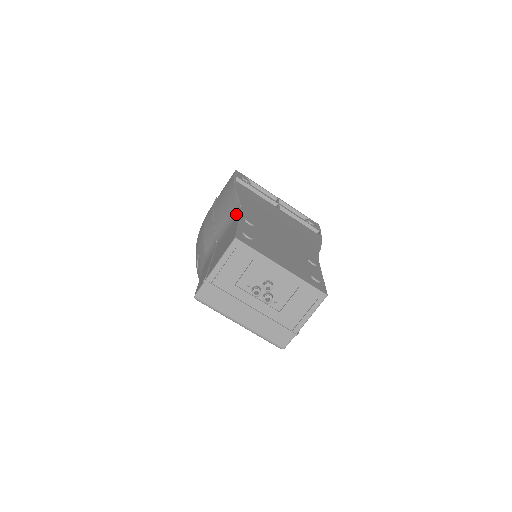
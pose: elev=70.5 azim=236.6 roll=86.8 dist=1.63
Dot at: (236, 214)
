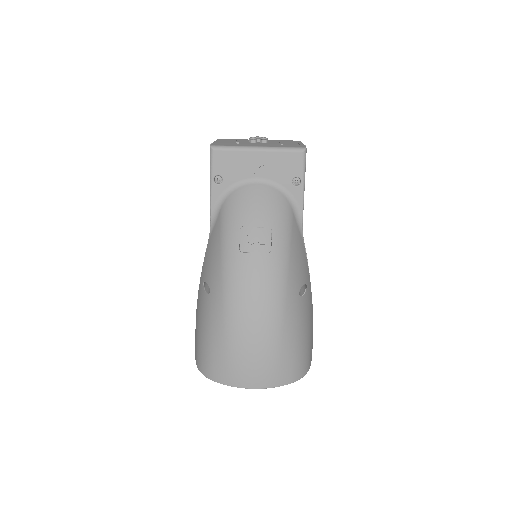
Dot at: occluded
